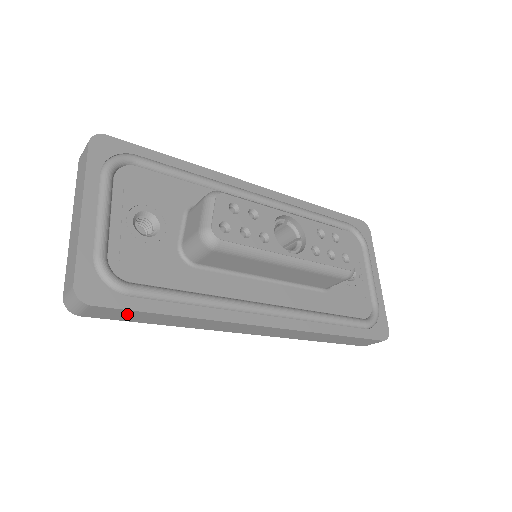
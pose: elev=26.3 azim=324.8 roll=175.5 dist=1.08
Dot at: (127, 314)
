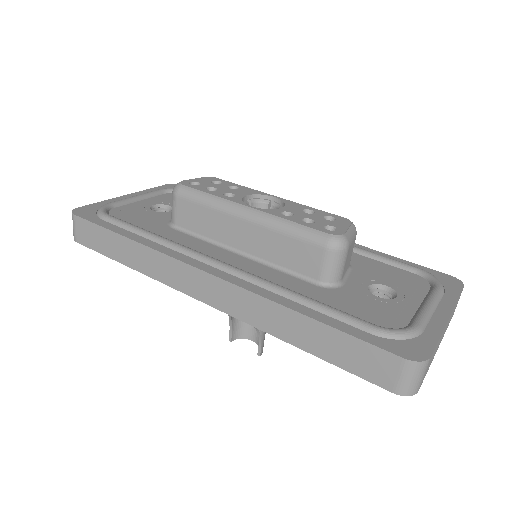
Dot at: (97, 235)
